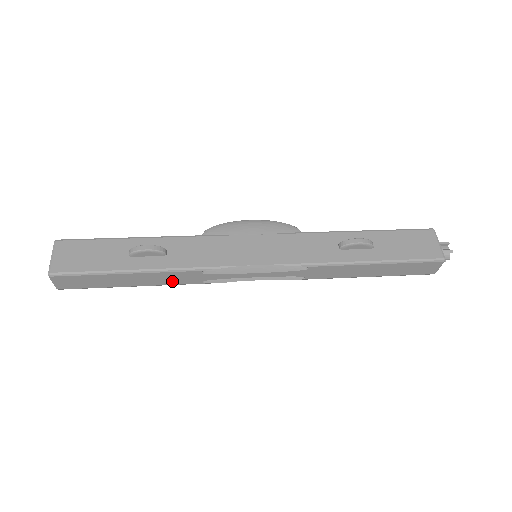
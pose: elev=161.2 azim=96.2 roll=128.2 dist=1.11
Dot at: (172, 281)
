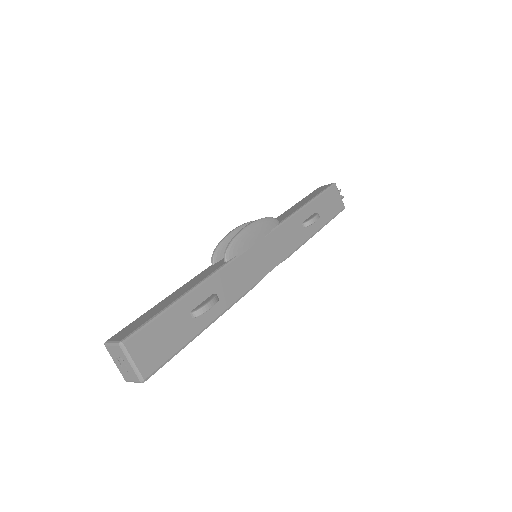
Dot at: occluded
